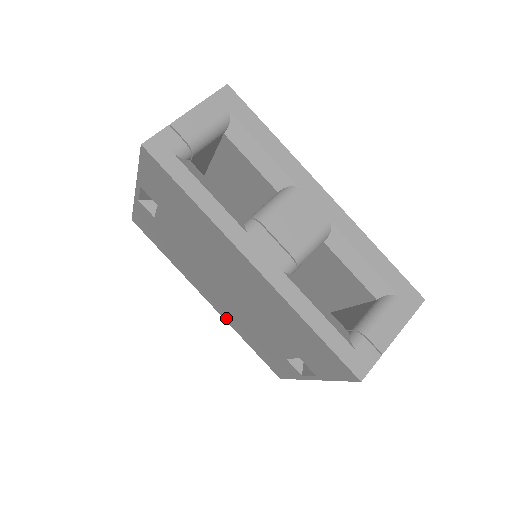
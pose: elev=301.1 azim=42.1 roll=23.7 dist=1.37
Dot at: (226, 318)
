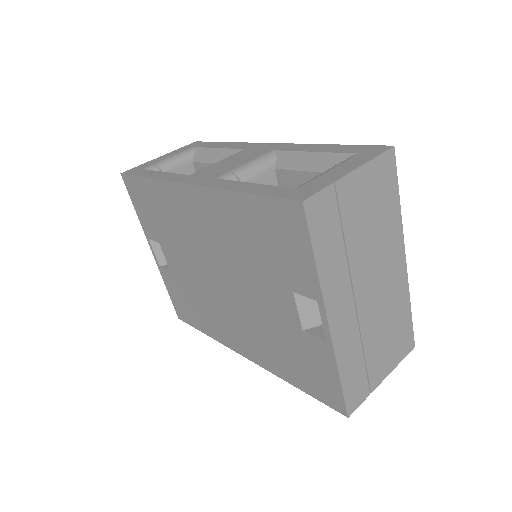
Dot at: (263, 362)
